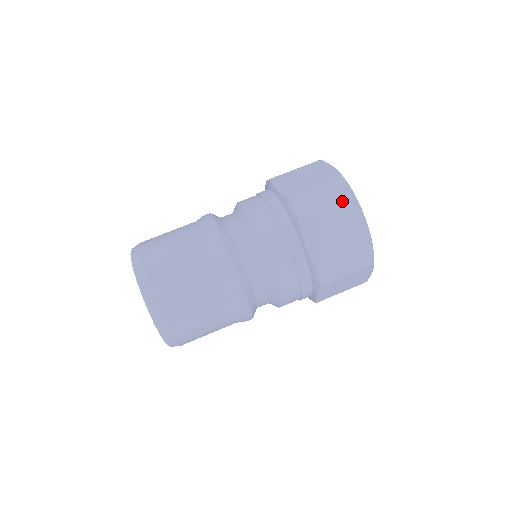
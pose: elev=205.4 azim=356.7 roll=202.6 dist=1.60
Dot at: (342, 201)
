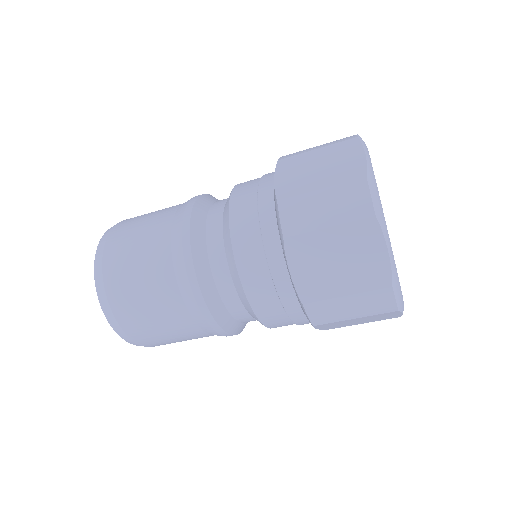
Dot at: (354, 220)
